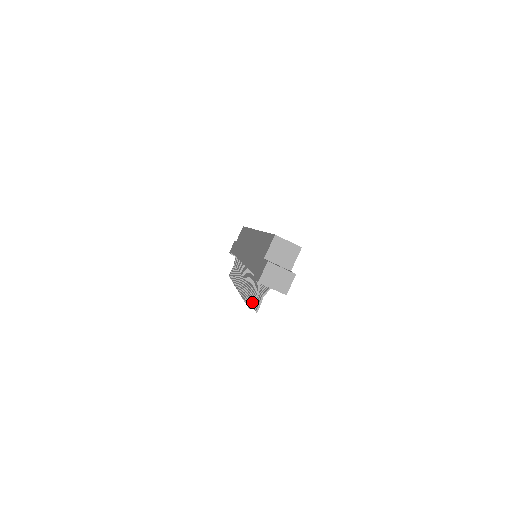
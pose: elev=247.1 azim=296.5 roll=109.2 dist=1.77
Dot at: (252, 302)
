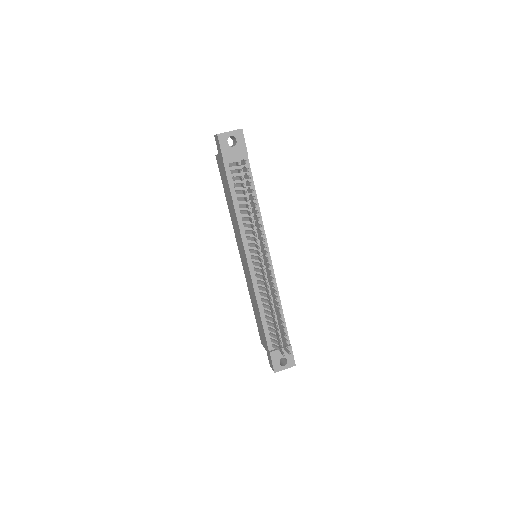
Dot at: (237, 163)
